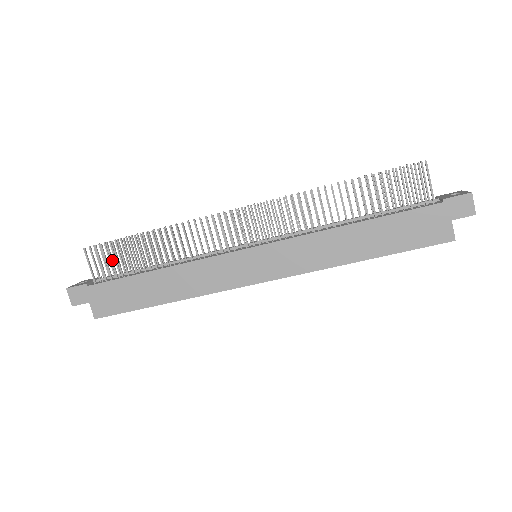
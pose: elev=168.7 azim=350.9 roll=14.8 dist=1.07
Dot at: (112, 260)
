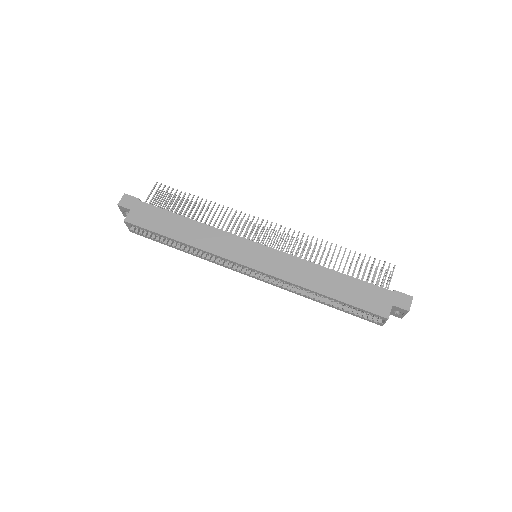
Dot at: occluded
